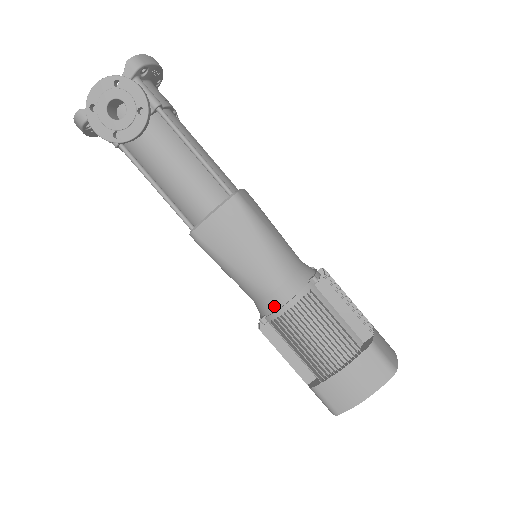
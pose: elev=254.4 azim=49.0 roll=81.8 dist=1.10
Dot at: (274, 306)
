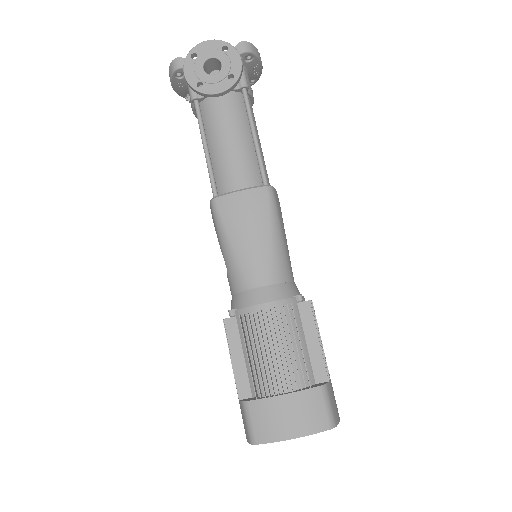
Dot at: (250, 301)
